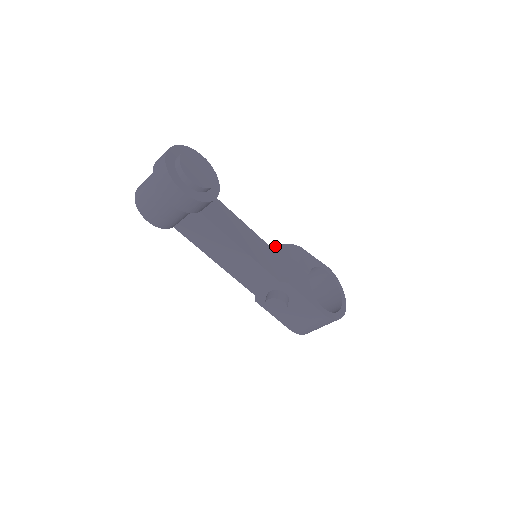
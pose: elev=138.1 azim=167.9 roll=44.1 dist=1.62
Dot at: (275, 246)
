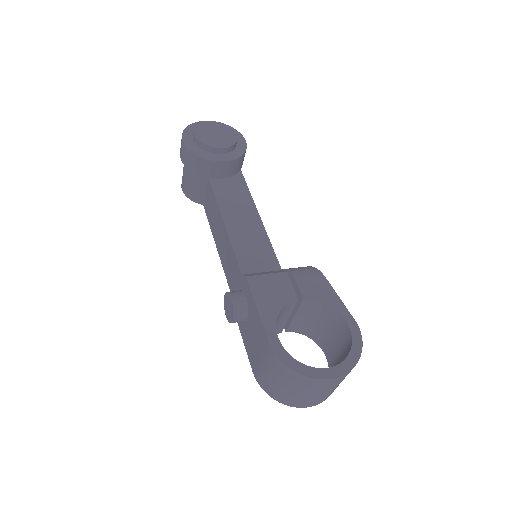
Dot at: occluded
